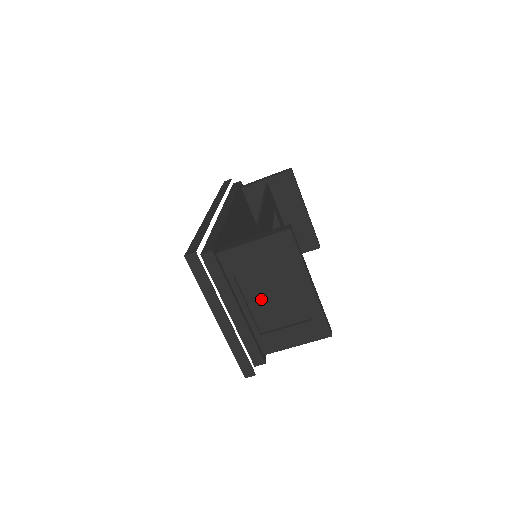
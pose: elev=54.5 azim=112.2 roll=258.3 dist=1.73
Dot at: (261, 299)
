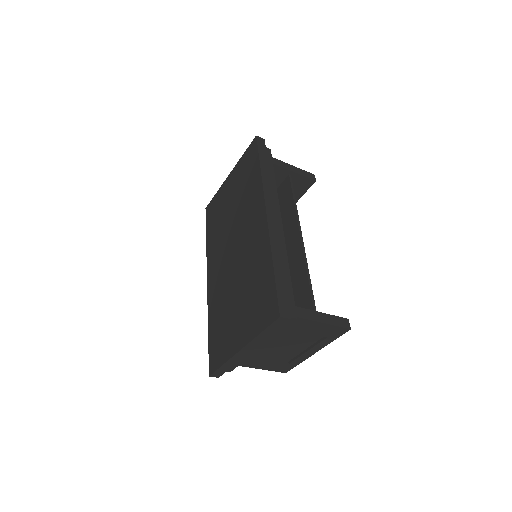
Dot at: (277, 343)
